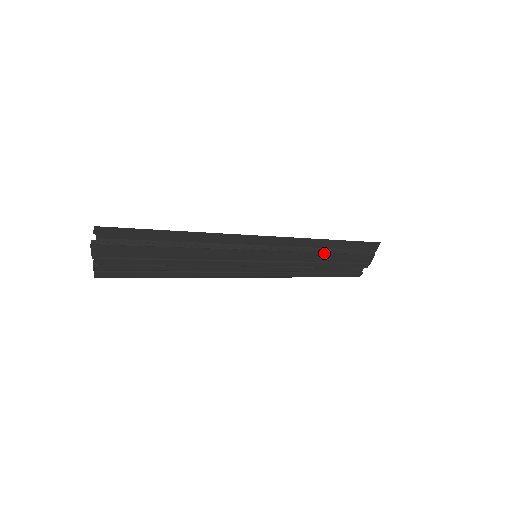
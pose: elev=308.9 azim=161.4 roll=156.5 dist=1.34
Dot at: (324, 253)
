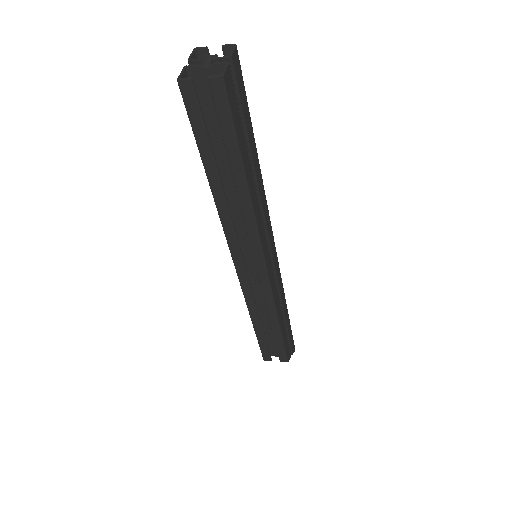
Dot at: occluded
